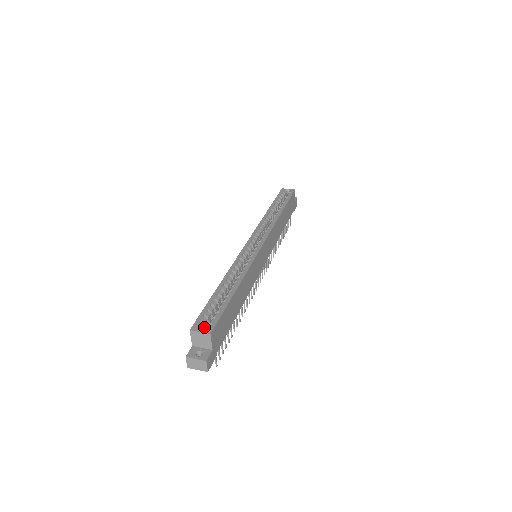
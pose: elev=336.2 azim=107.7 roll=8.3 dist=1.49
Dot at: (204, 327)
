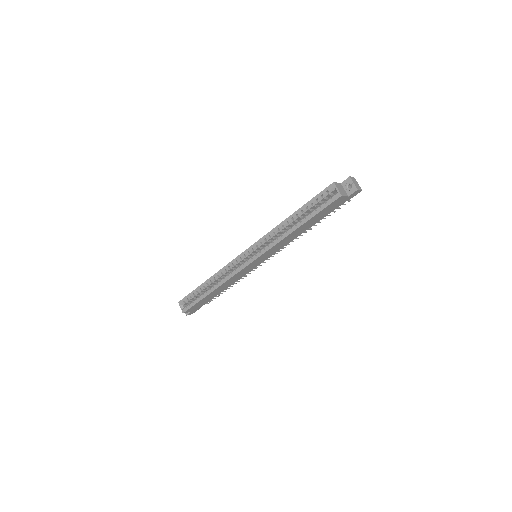
Dot at: (187, 303)
